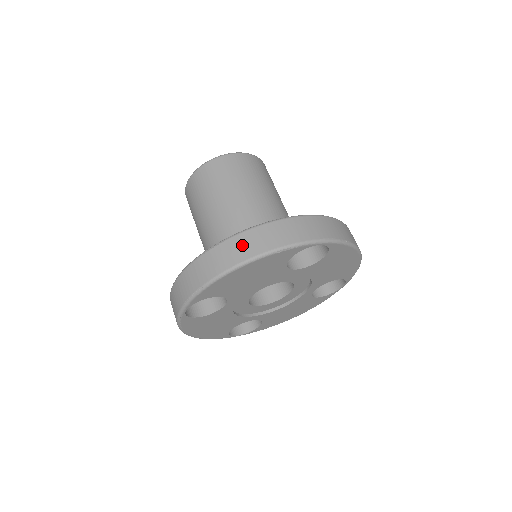
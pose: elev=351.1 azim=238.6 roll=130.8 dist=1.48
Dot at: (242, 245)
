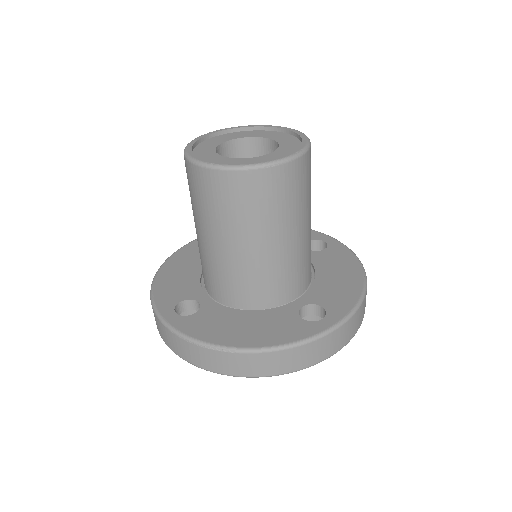
Dot at: (253, 364)
